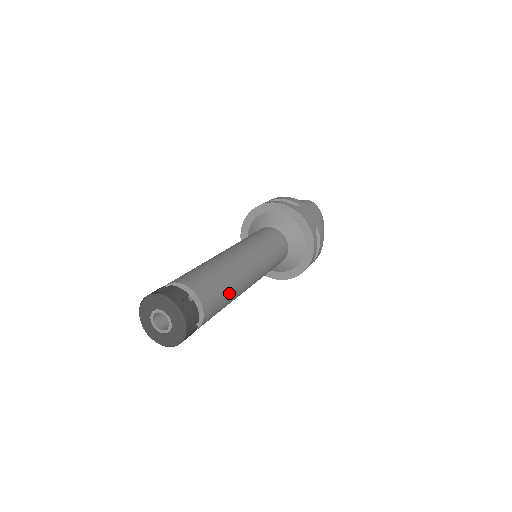
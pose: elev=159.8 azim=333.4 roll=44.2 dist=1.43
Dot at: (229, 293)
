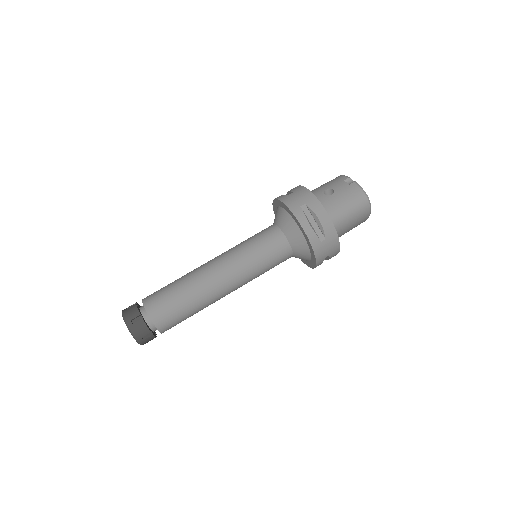
Dot at: occluded
